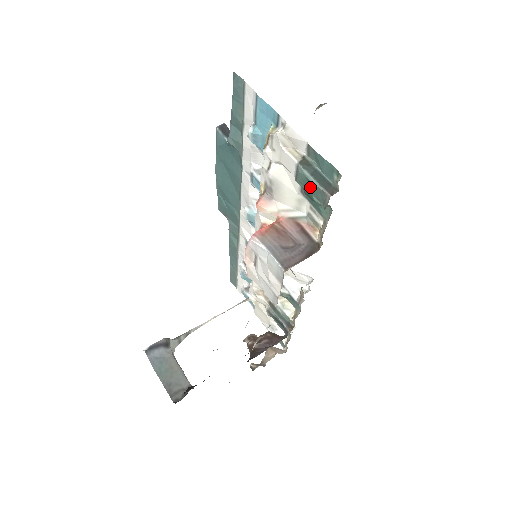
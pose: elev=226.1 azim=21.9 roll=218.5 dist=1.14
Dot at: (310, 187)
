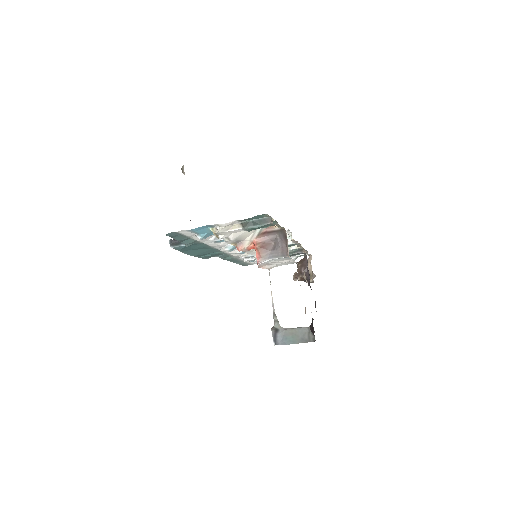
Dot at: (259, 228)
